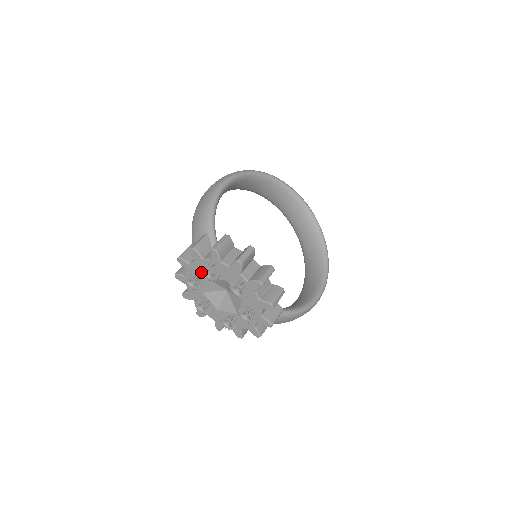
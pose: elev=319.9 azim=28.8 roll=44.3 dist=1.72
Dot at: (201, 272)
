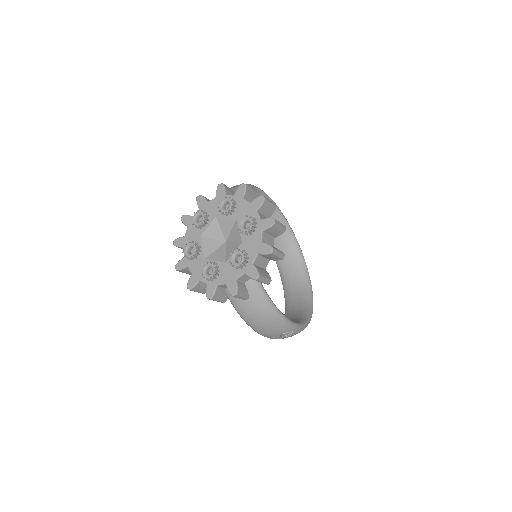
Dot at: (214, 210)
